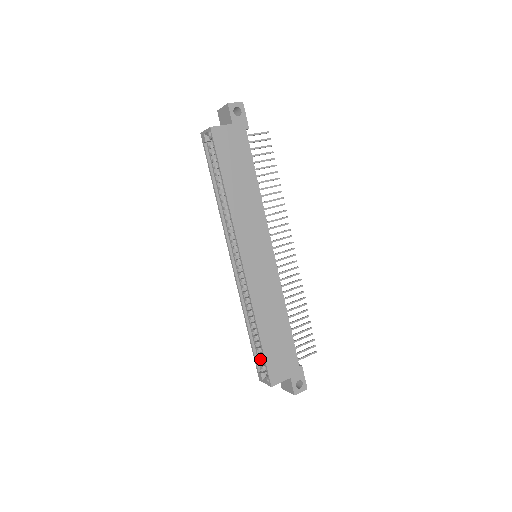
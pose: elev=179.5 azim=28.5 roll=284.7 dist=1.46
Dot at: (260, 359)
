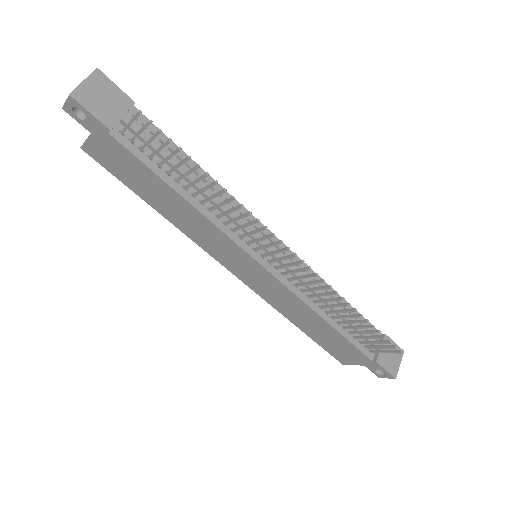
Dot at: occluded
